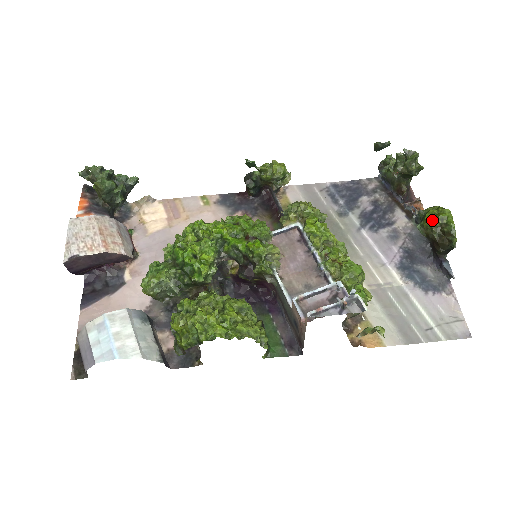
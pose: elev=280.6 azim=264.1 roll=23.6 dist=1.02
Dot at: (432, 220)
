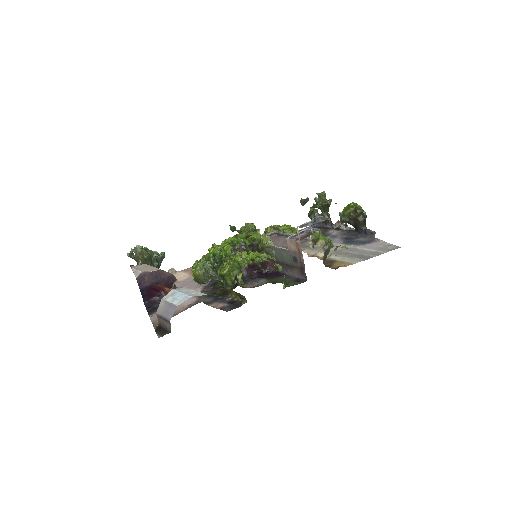
Dot at: (347, 210)
